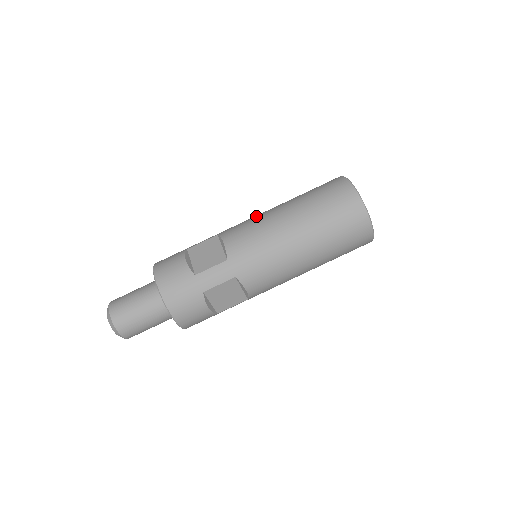
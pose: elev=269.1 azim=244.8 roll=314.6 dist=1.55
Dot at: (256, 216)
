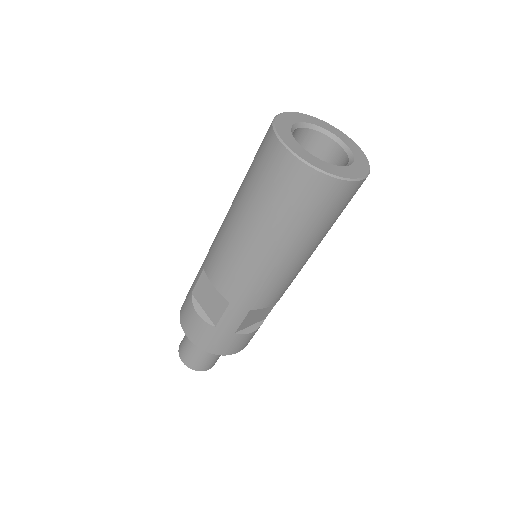
Dot at: (221, 233)
